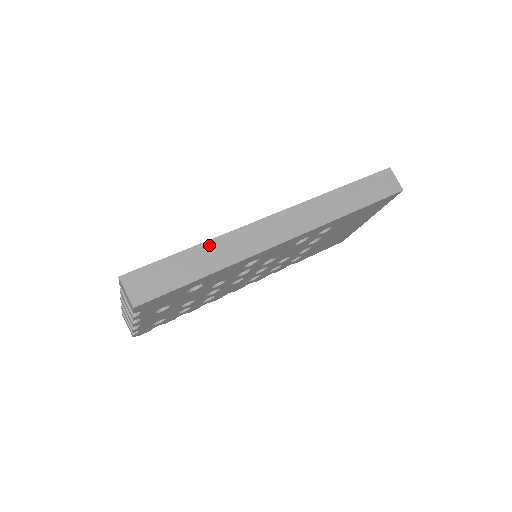
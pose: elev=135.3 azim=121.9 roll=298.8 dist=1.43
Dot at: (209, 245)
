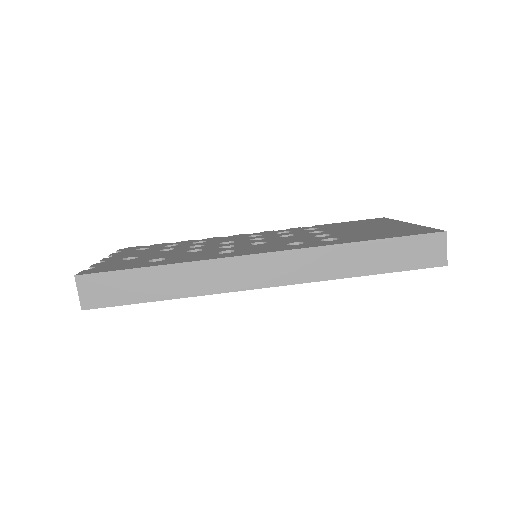
Dot at: (178, 268)
